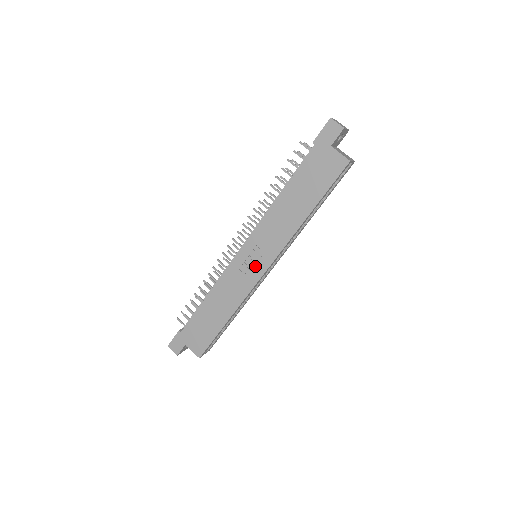
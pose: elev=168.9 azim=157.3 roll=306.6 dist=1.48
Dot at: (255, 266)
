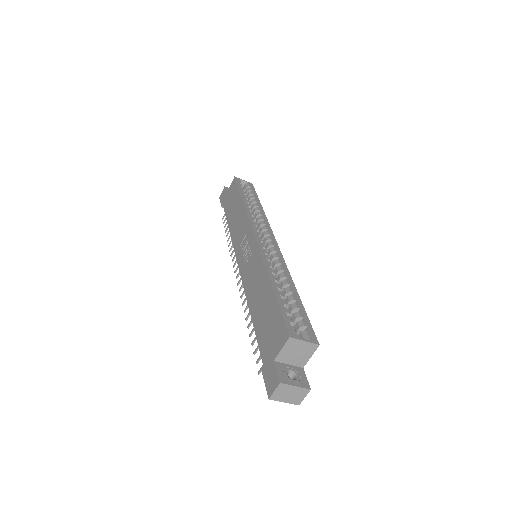
Dot at: (250, 248)
